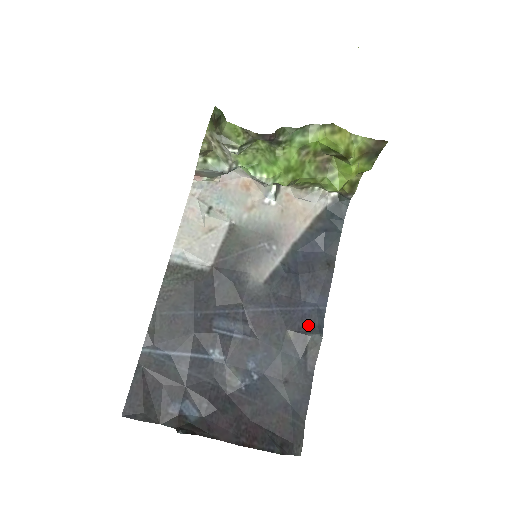
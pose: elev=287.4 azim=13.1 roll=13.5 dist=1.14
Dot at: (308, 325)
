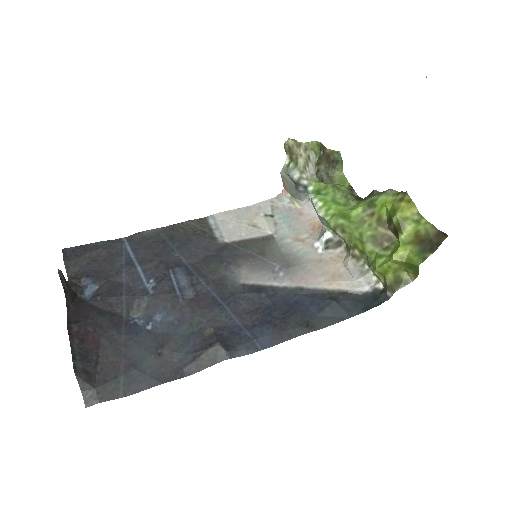
Dot at: (229, 340)
